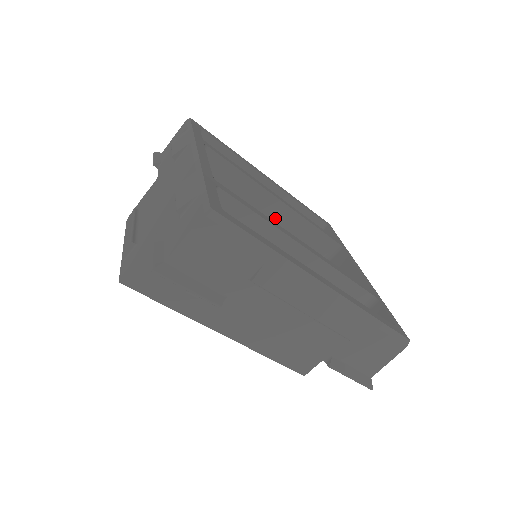
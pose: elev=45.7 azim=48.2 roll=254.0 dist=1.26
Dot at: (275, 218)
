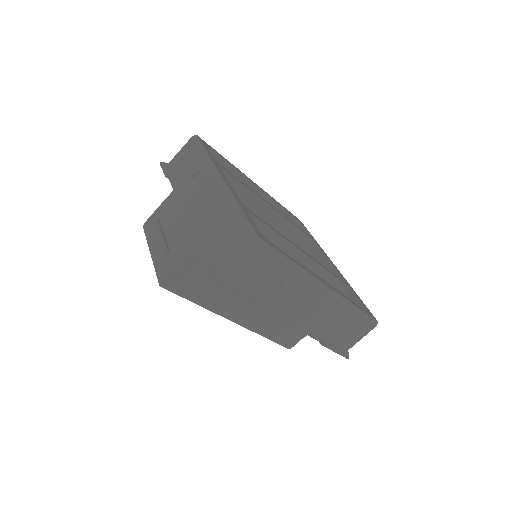
Dot at: (267, 222)
